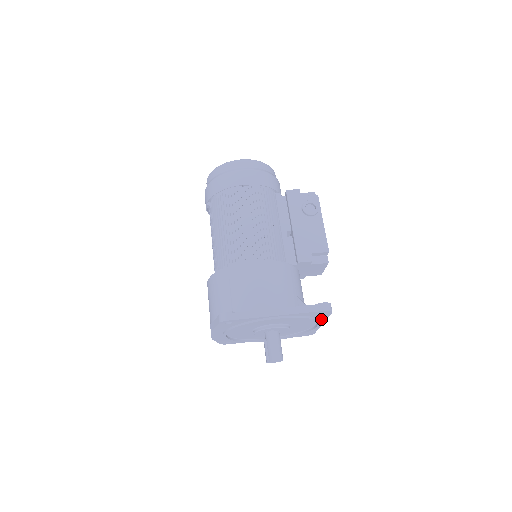
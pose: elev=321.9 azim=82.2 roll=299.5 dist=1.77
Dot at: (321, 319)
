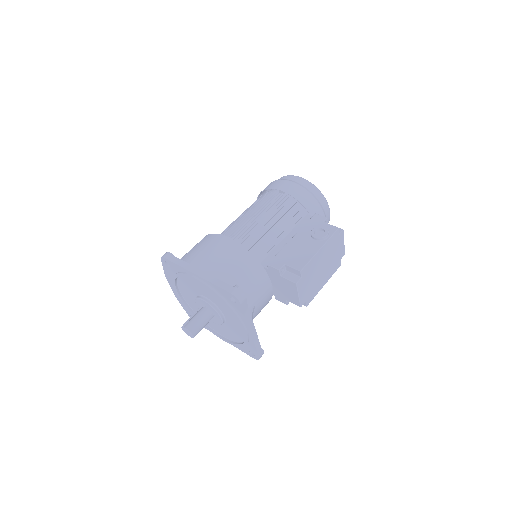
Dot at: (242, 317)
